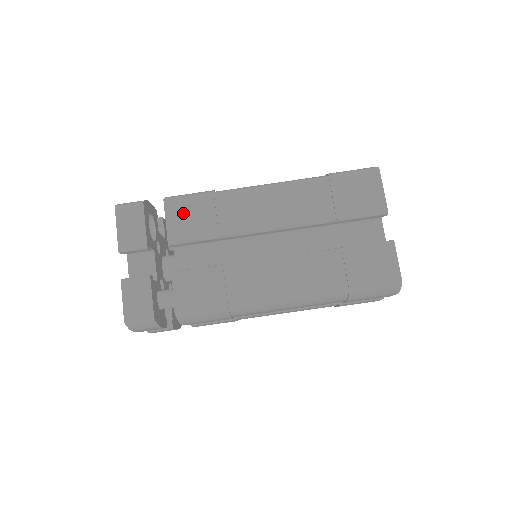
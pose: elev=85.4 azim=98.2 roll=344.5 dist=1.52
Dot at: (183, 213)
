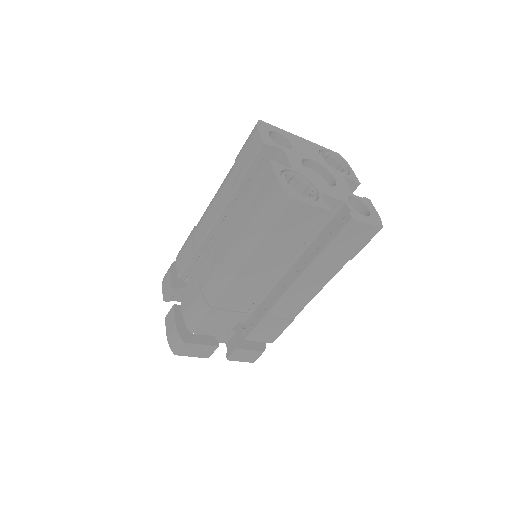
Dot at: (211, 326)
